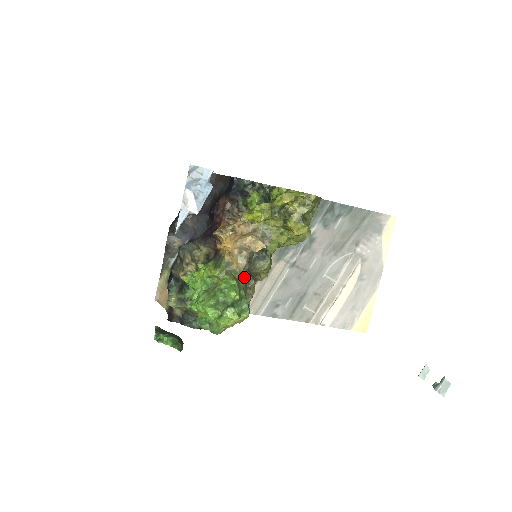
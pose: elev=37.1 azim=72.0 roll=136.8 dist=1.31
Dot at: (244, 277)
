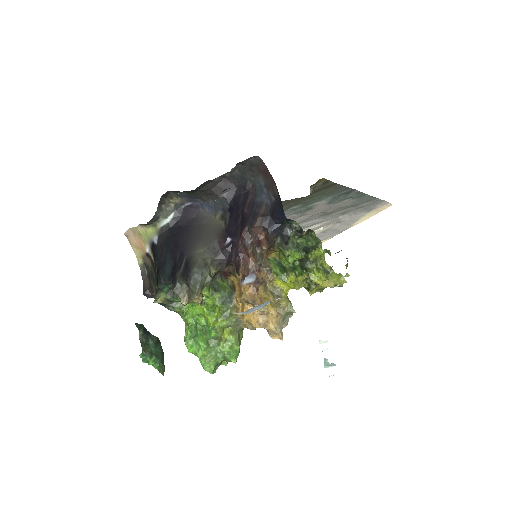
Dot at: occluded
